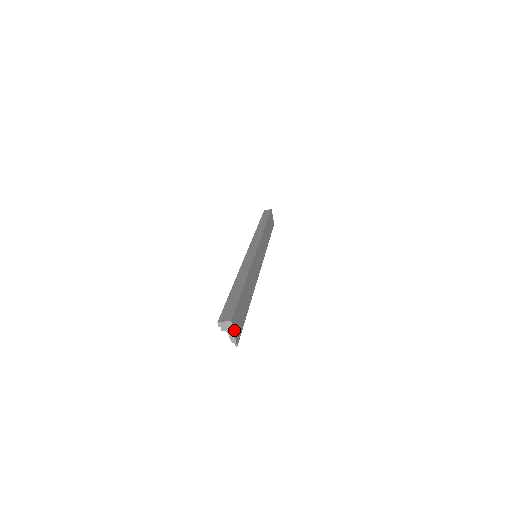
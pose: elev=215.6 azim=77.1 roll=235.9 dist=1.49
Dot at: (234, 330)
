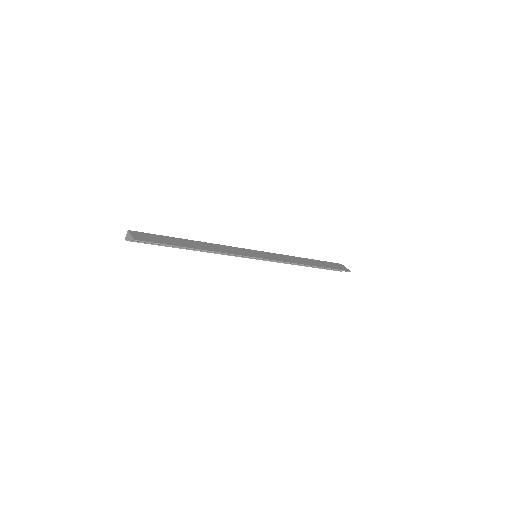
Dot at: (133, 235)
